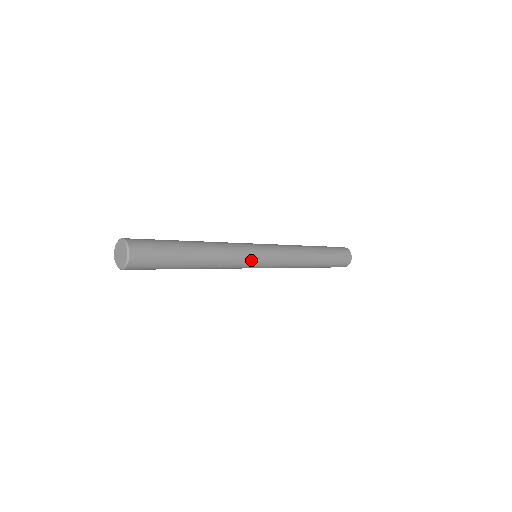
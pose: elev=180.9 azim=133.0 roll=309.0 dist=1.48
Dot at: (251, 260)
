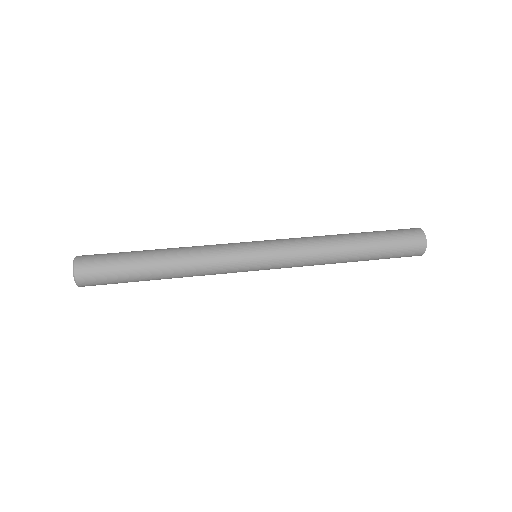
Dot at: (238, 271)
